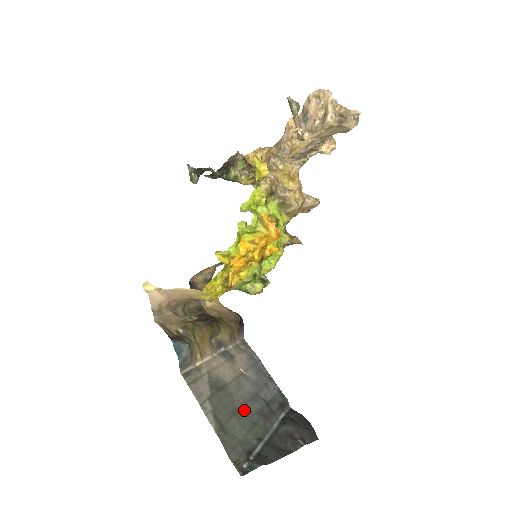
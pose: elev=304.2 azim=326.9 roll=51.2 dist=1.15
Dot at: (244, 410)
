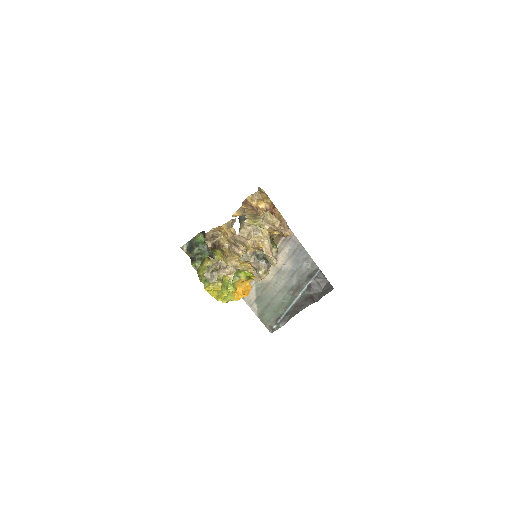
Dot at: (278, 296)
